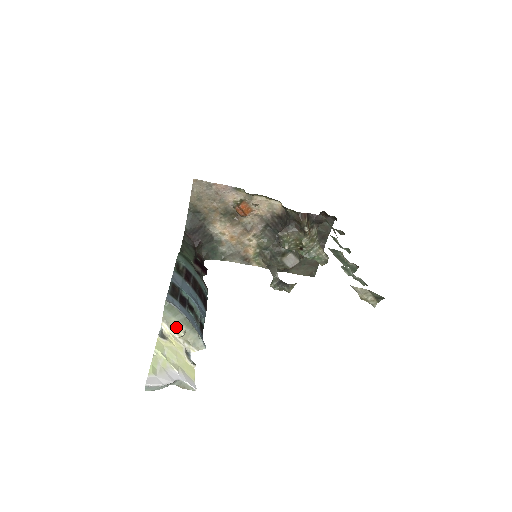
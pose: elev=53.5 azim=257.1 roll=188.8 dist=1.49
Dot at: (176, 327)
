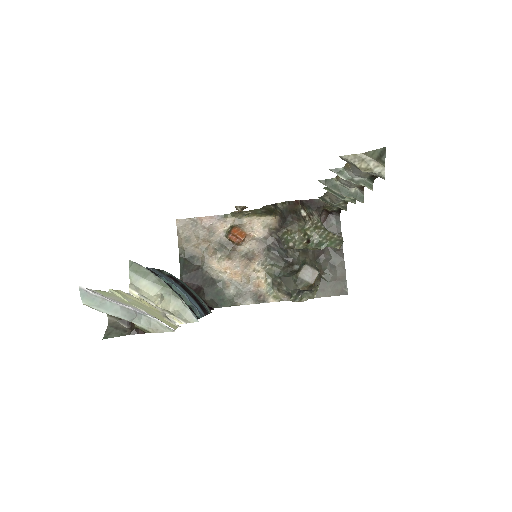
Dot at: (150, 295)
